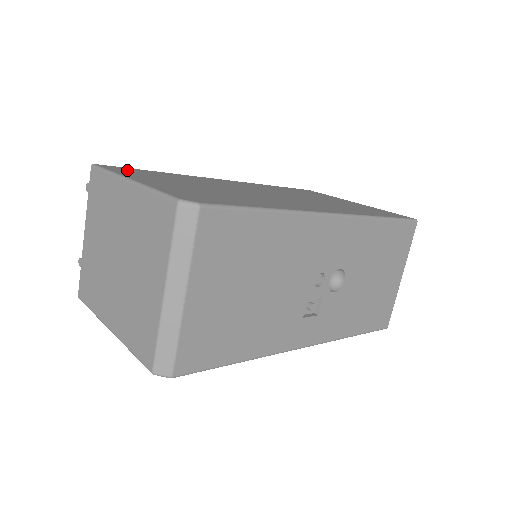
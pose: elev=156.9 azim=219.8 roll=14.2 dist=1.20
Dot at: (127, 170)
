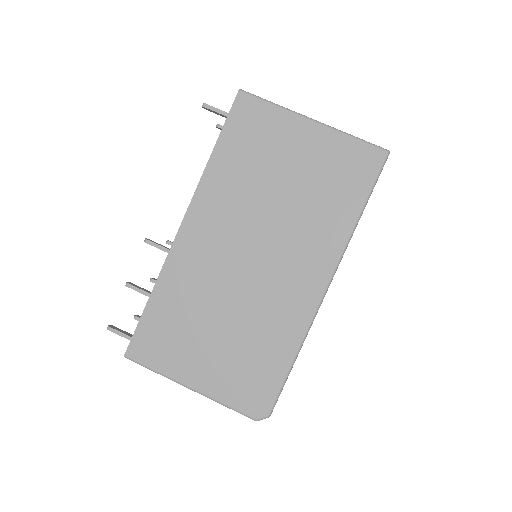
Dot at: (150, 345)
